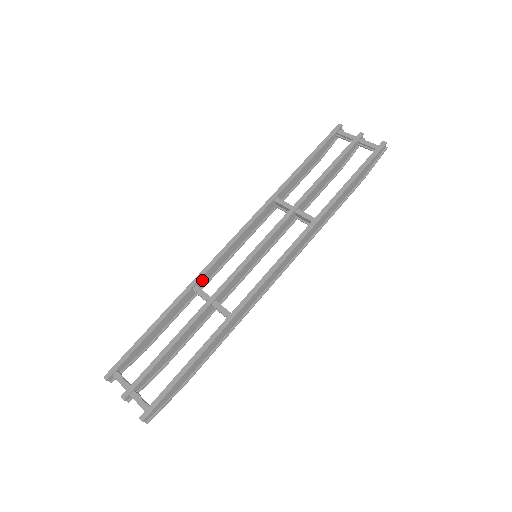
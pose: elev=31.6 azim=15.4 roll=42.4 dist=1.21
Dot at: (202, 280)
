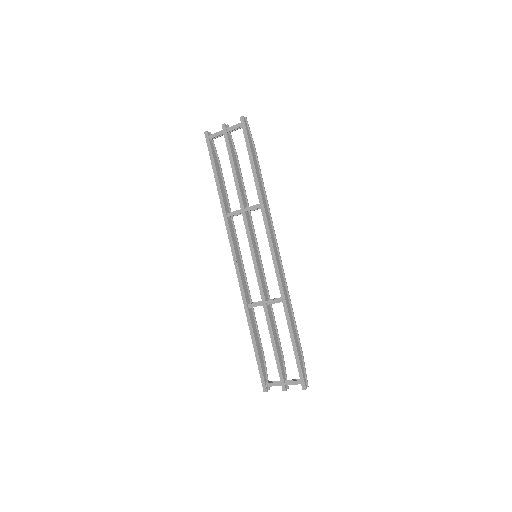
Dot at: (246, 298)
